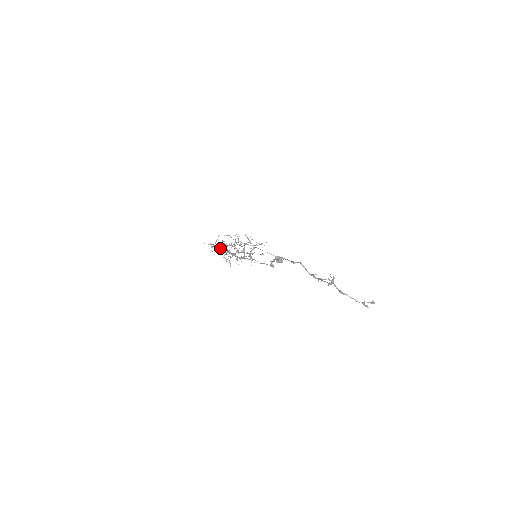
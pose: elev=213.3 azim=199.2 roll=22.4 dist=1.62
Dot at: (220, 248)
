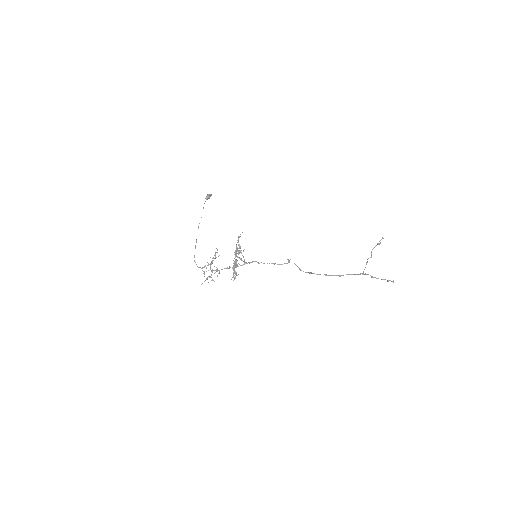
Dot at: (215, 272)
